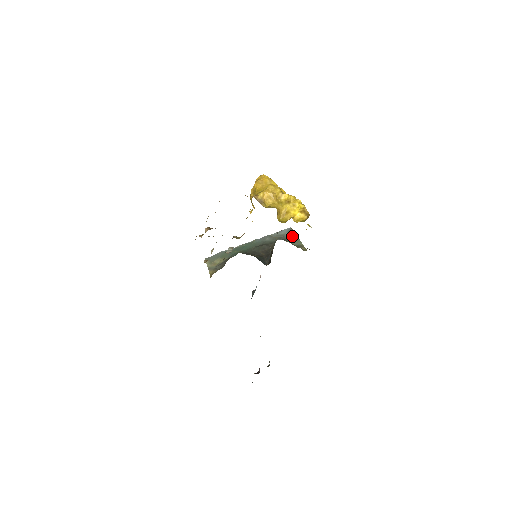
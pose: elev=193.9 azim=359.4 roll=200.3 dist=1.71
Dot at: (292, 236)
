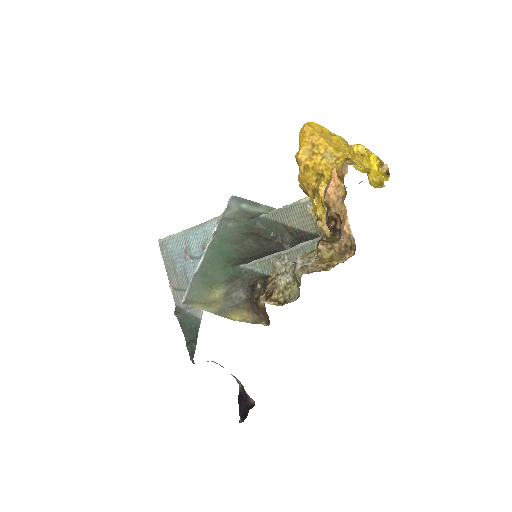
Dot at: (255, 206)
